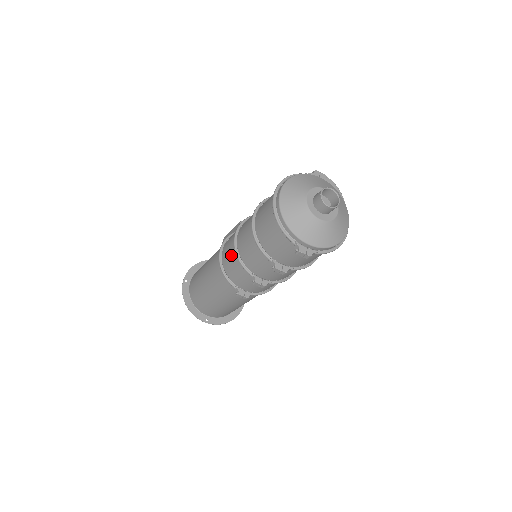
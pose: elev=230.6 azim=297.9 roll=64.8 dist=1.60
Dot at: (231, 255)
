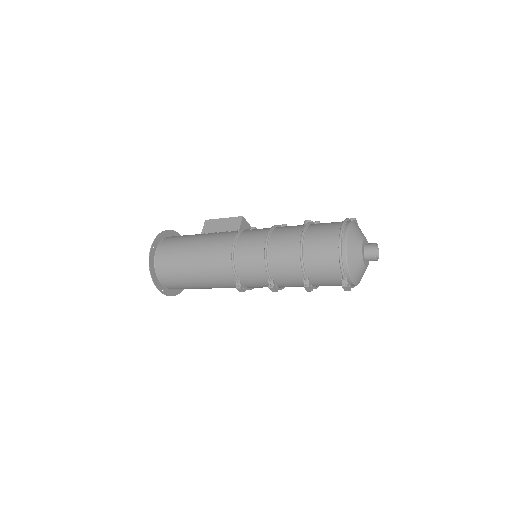
Dot at: (254, 256)
